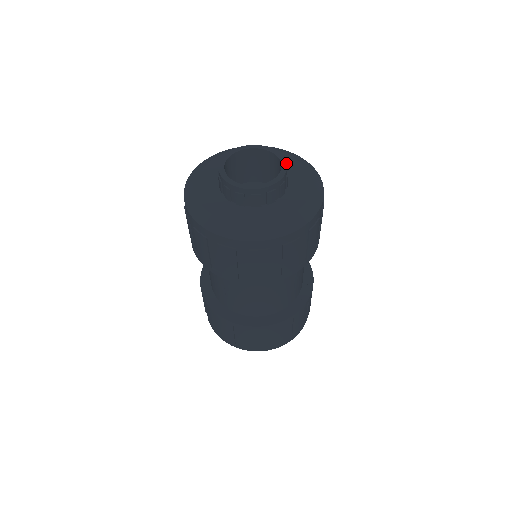
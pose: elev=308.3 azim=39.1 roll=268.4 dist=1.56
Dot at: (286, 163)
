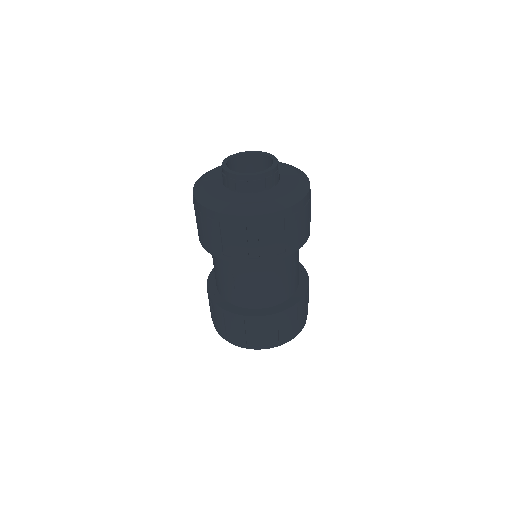
Dot at: (276, 158)
